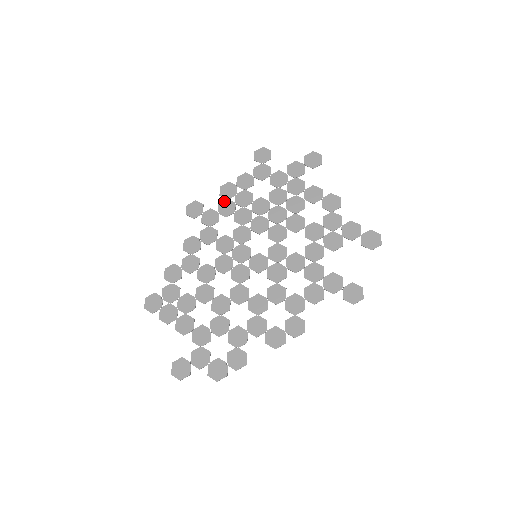
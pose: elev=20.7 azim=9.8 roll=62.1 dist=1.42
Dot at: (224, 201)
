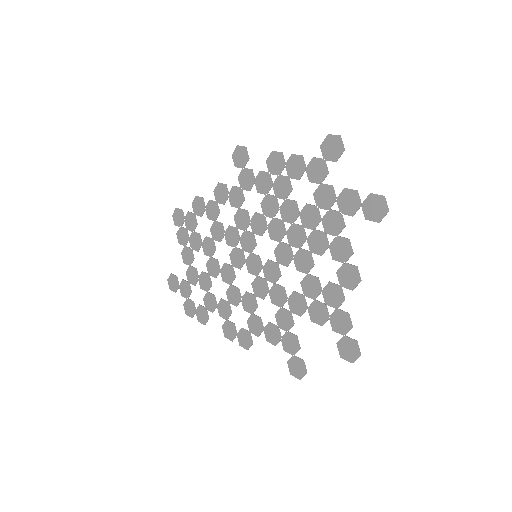
Dot at: (265, 172)
